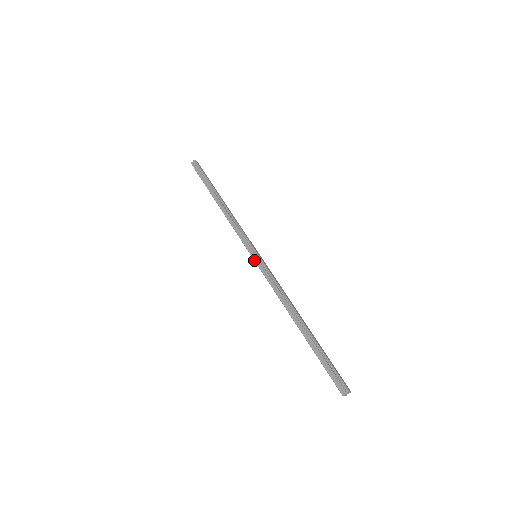
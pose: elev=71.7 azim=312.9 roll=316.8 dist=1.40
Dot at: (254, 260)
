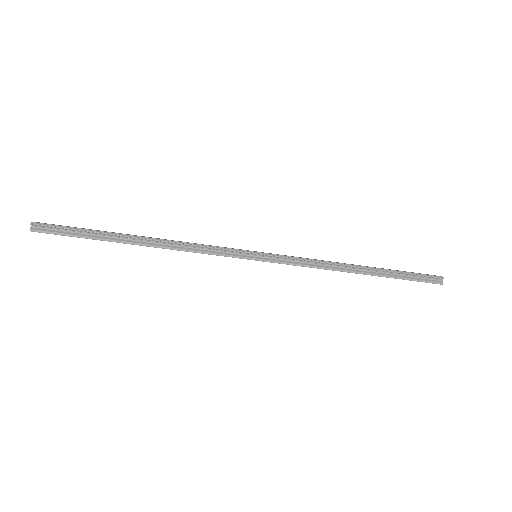
Dot at: (262, 261)
